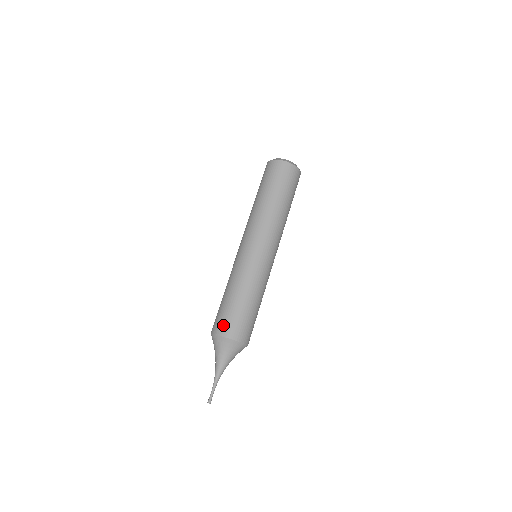
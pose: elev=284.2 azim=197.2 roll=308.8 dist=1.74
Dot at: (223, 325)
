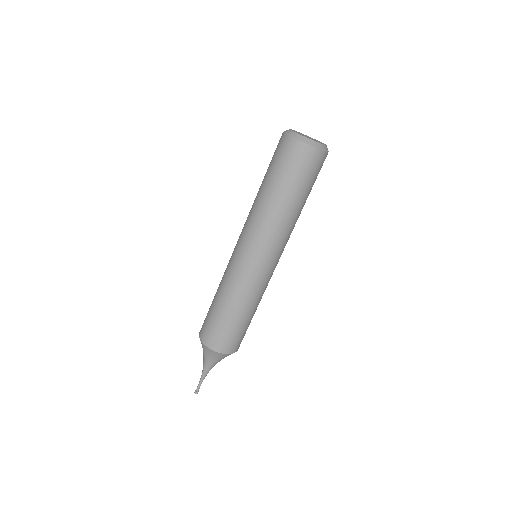
Dot at: (205, 331)
